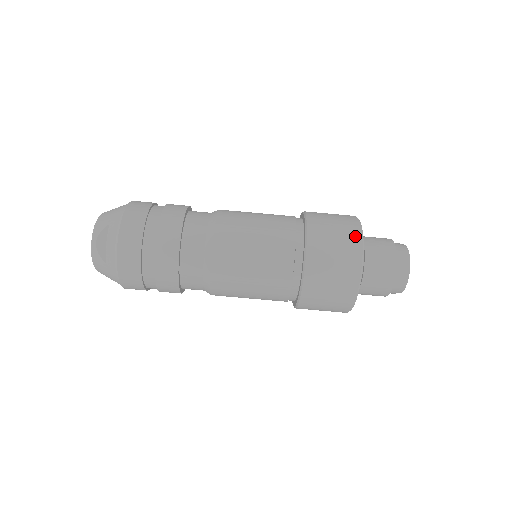
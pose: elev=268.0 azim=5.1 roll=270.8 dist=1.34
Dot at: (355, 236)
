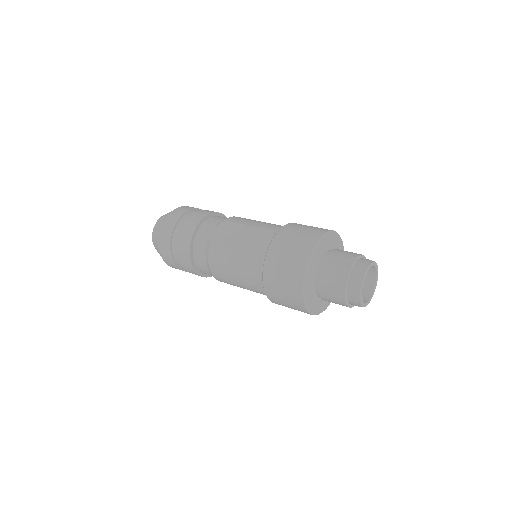
Dot at: (320, 232)
